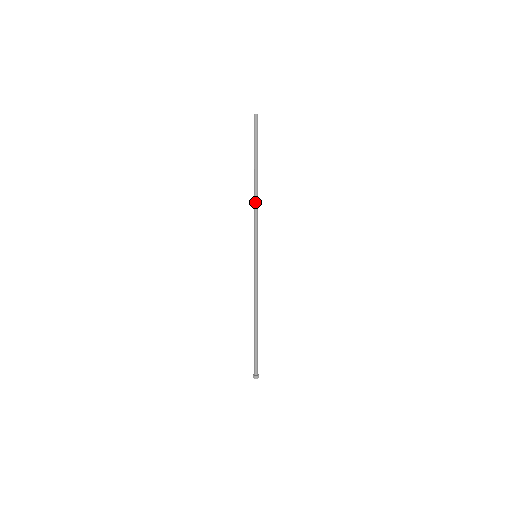
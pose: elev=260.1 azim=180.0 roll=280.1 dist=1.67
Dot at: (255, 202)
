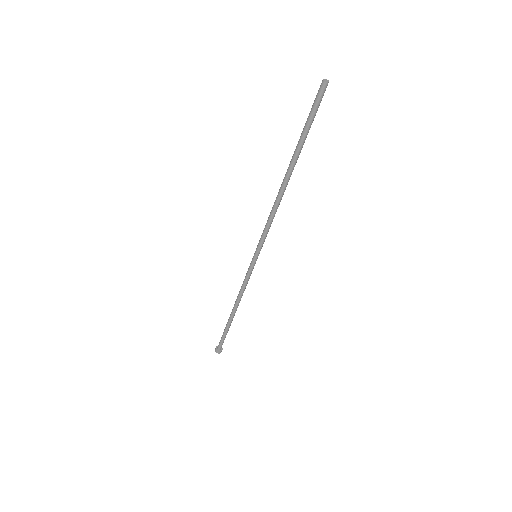
Dot at: (276, 200)
